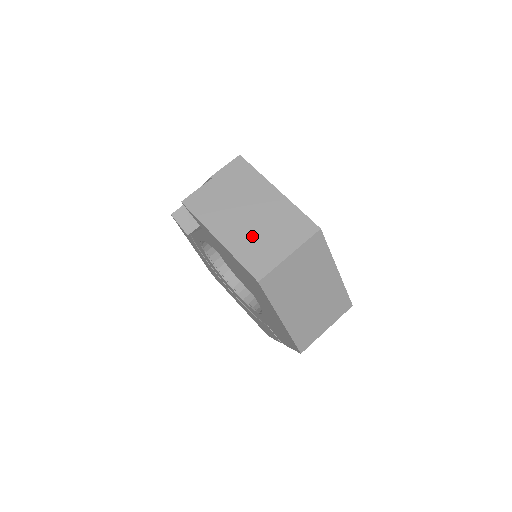
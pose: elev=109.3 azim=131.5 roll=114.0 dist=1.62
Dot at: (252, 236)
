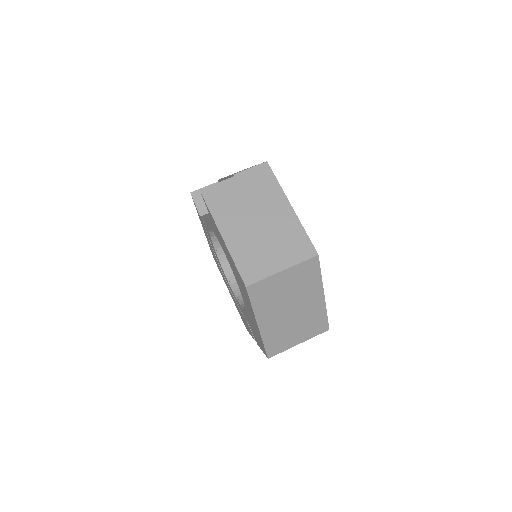
Dot at: (254, 242)
